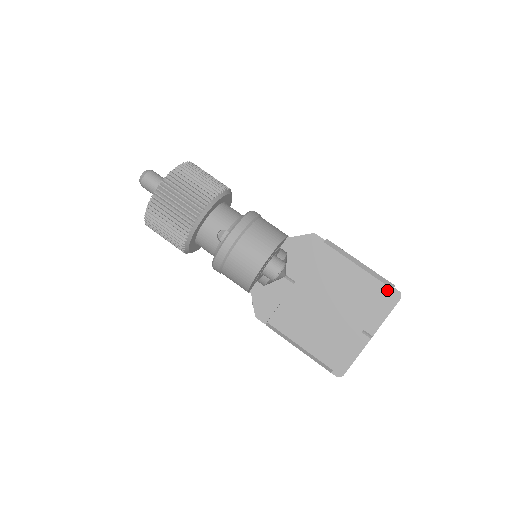
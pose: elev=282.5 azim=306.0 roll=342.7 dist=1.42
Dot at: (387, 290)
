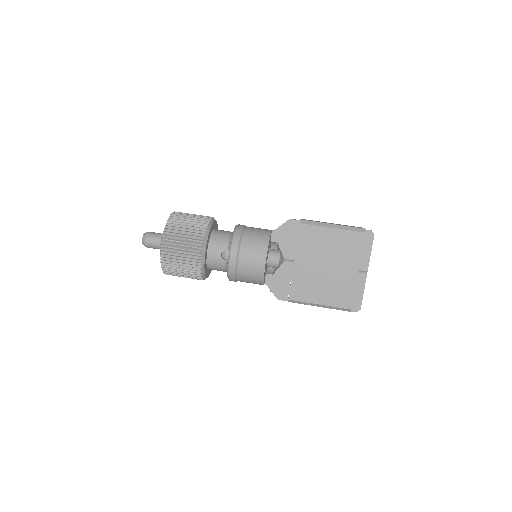
Dot at: (361, 235)
